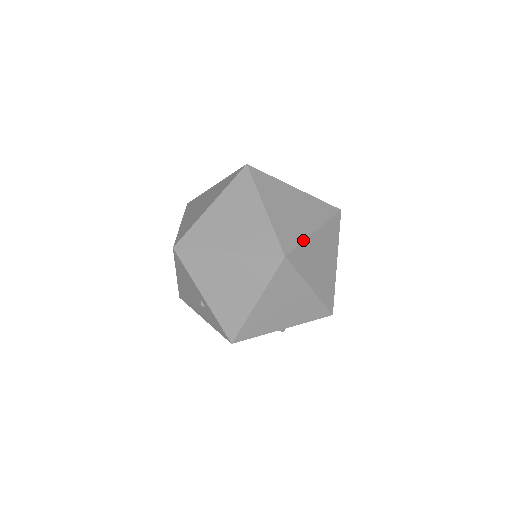
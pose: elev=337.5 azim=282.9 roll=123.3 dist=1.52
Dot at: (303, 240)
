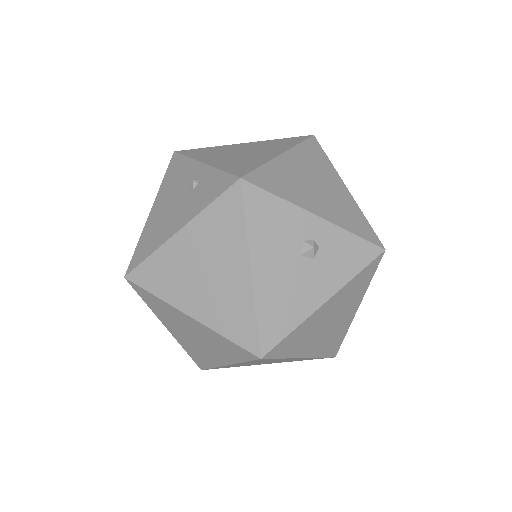
Dot at: occluded
